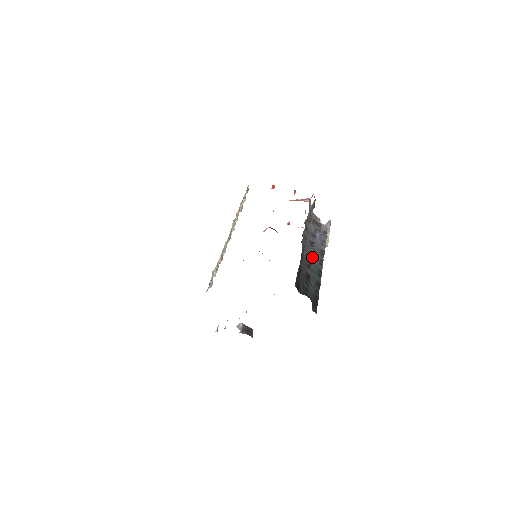
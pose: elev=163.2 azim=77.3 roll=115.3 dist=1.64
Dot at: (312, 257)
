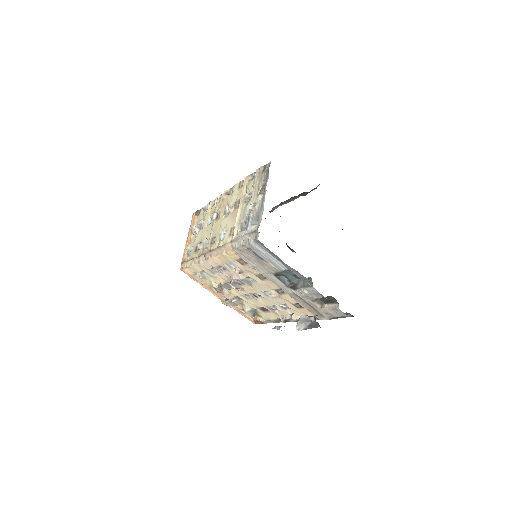
Dot at: occluded
